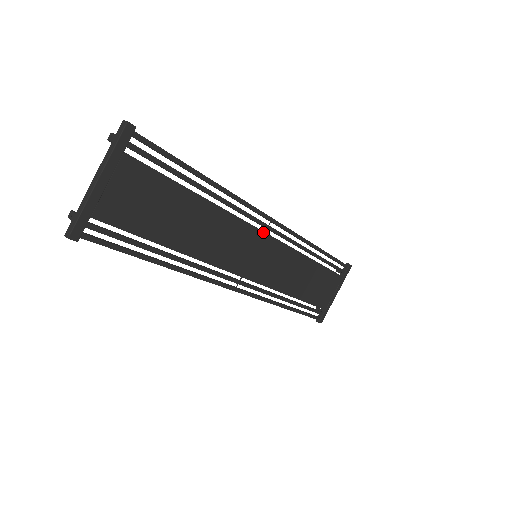
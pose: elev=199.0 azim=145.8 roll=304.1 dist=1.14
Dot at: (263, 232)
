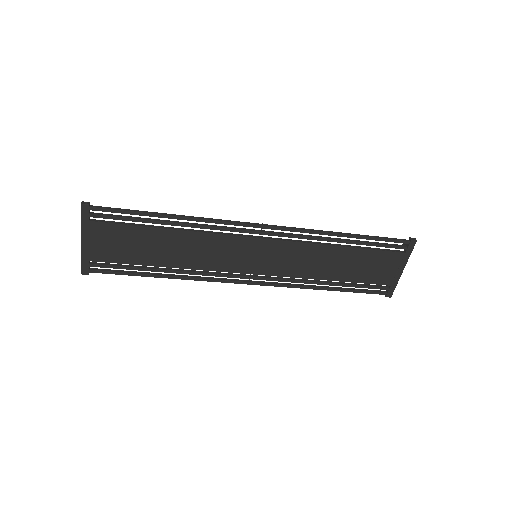
Dot at: (252, 238)
